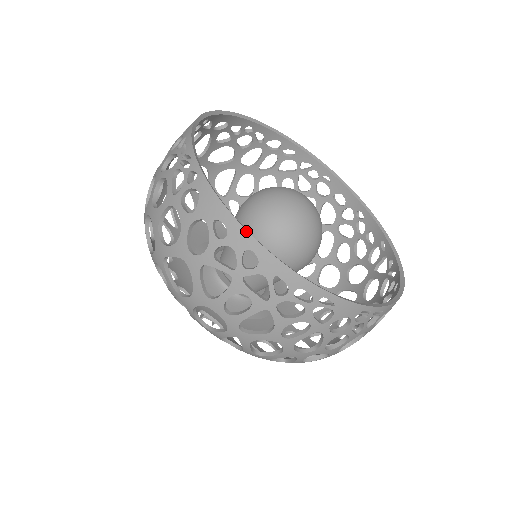
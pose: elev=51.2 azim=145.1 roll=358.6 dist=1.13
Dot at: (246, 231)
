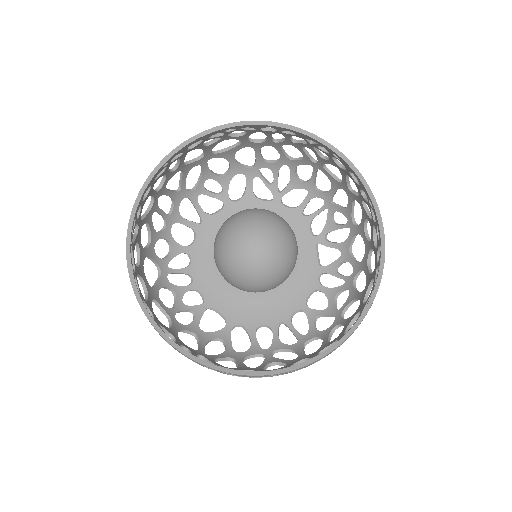
Dot at: (155, 329)
